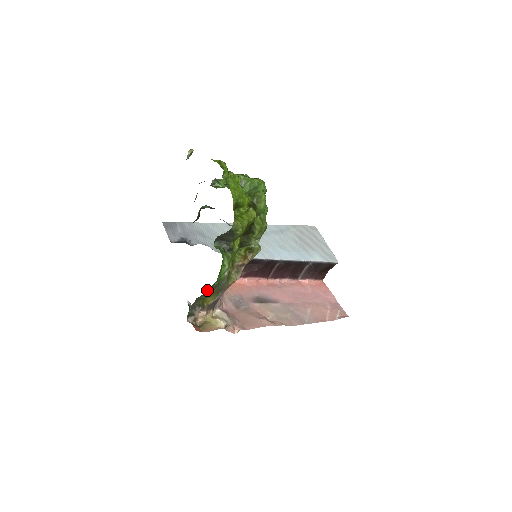
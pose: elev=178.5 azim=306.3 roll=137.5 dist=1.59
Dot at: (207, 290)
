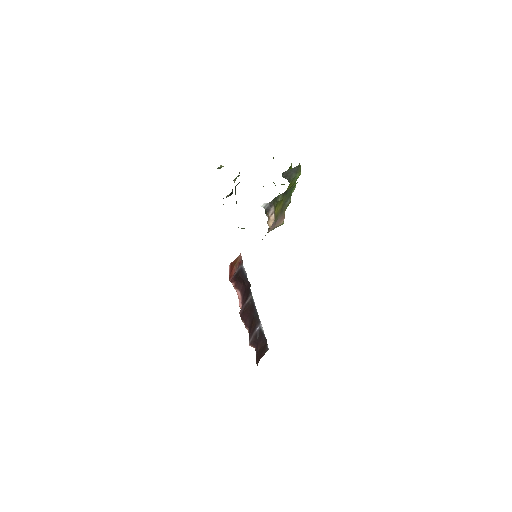
Dot at: (287, 191)
